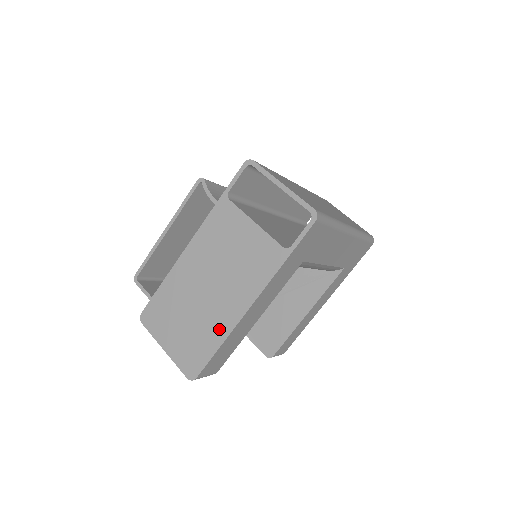
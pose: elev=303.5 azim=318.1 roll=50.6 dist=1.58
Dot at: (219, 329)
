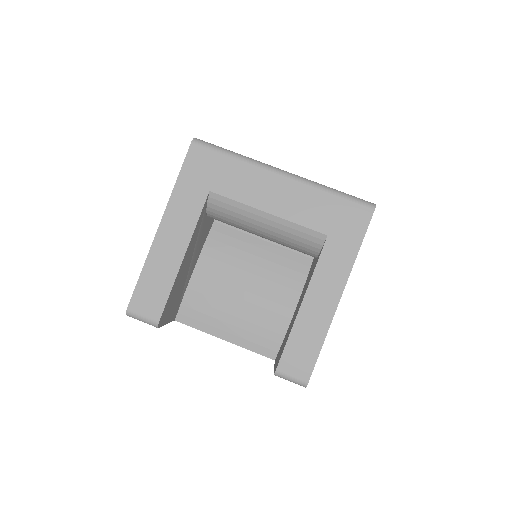
Dot at: occluded
